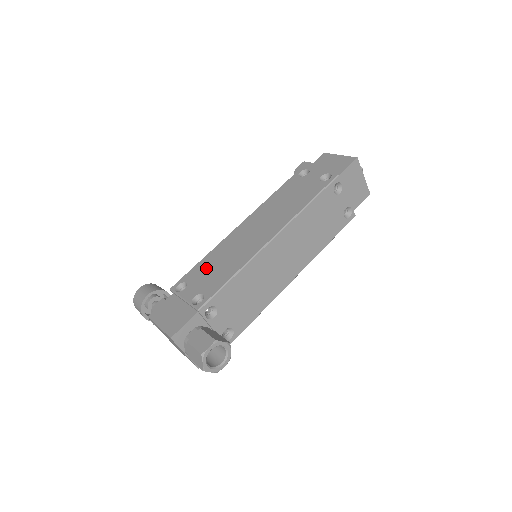
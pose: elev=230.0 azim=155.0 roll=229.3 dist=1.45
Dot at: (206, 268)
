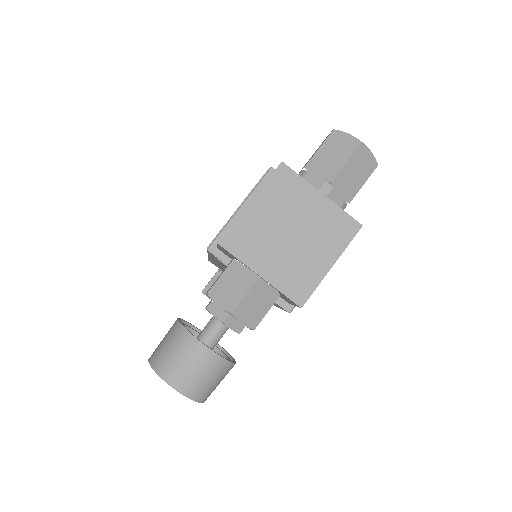
Dot at: occluded
